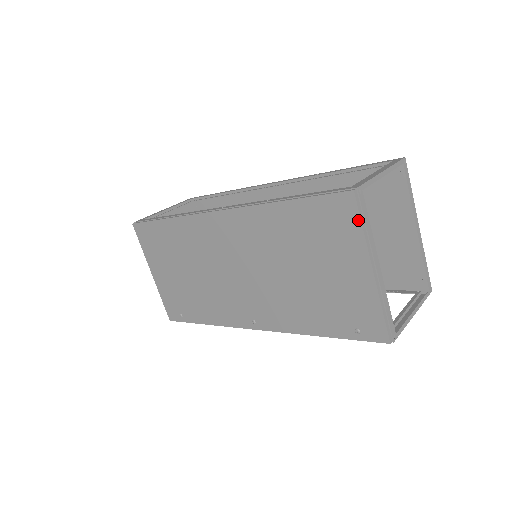
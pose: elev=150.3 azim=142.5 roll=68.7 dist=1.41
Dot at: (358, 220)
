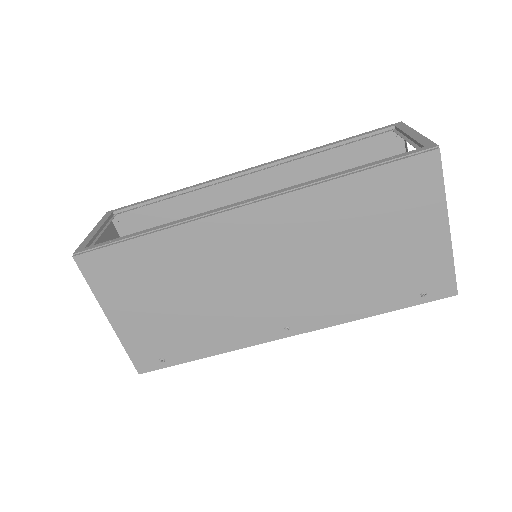
Dot at: (440, 179)
